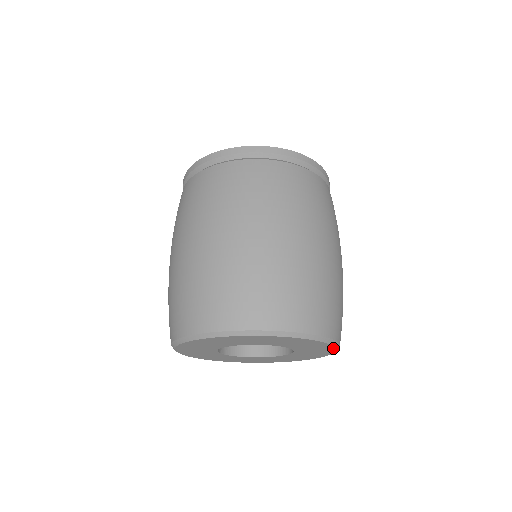
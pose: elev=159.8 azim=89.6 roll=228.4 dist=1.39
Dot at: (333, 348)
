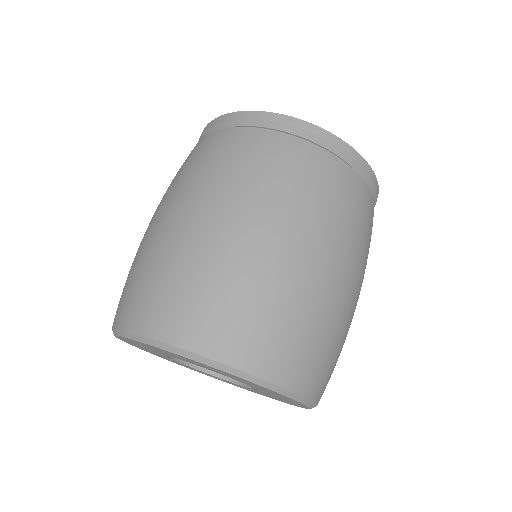
Dot at: (294, 399)
